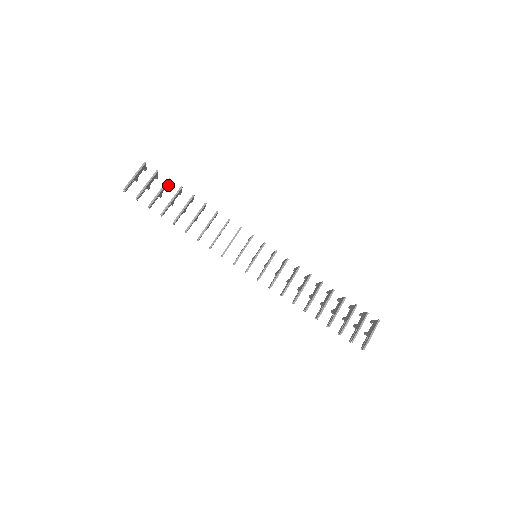
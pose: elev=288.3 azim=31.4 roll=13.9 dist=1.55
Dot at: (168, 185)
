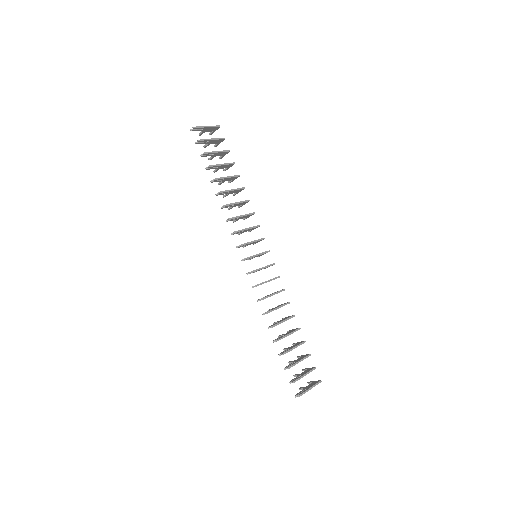
Dot at: (222, 156)
